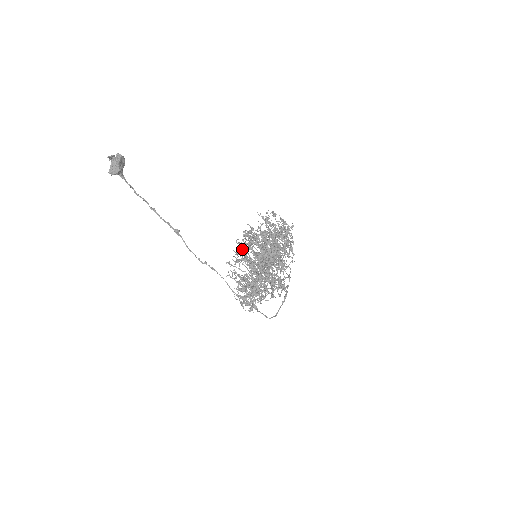
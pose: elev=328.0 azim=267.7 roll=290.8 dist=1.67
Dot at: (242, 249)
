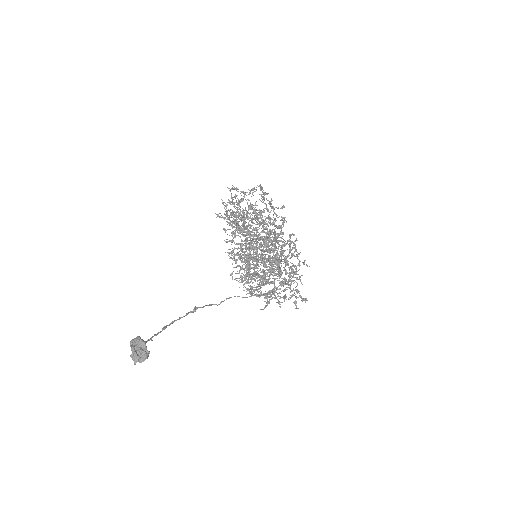
Dot at: occluded
